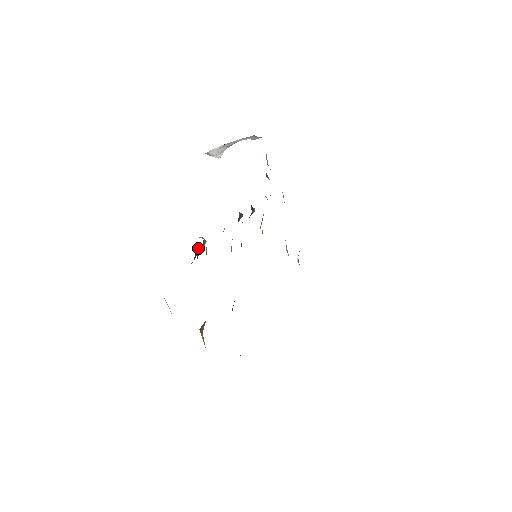
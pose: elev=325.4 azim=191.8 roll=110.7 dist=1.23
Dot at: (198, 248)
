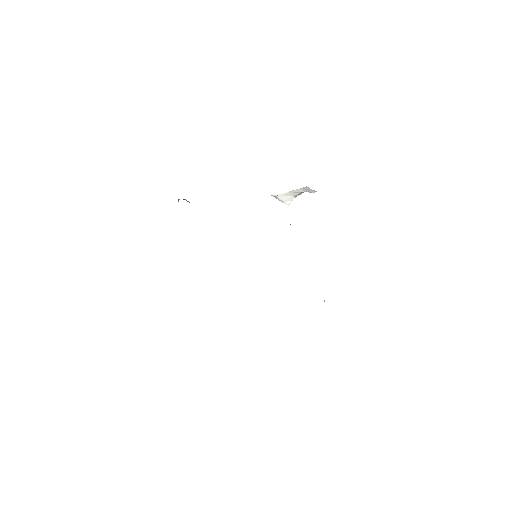
Dot at: occluded
